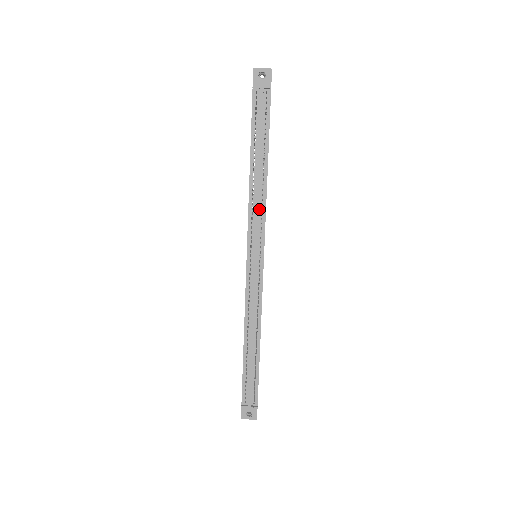
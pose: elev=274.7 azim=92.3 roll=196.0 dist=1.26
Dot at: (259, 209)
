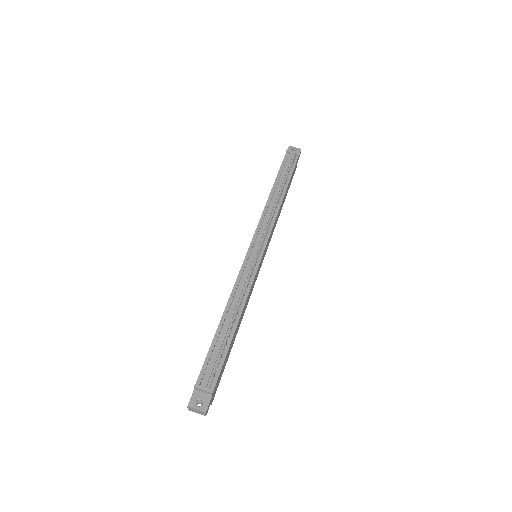
Dot at: (270, 218)
